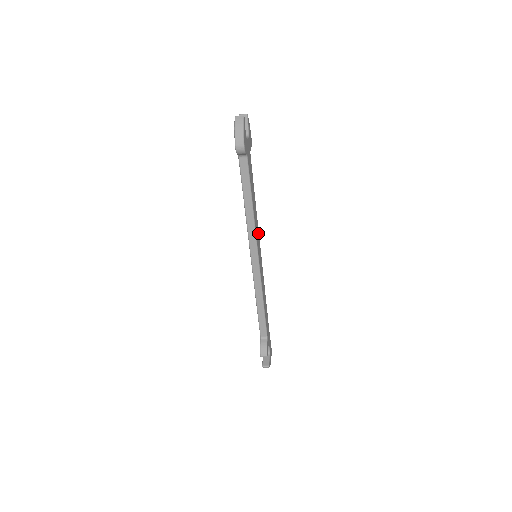
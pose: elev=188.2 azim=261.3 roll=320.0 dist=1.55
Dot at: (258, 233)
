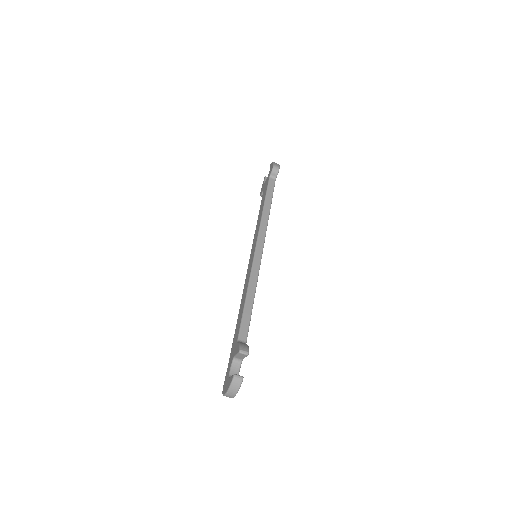
Dot at: occluded
